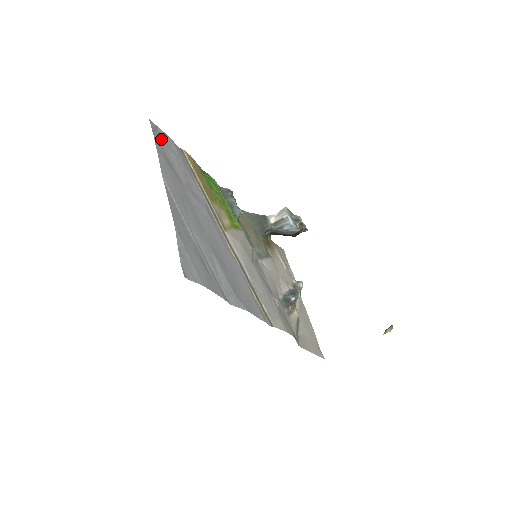
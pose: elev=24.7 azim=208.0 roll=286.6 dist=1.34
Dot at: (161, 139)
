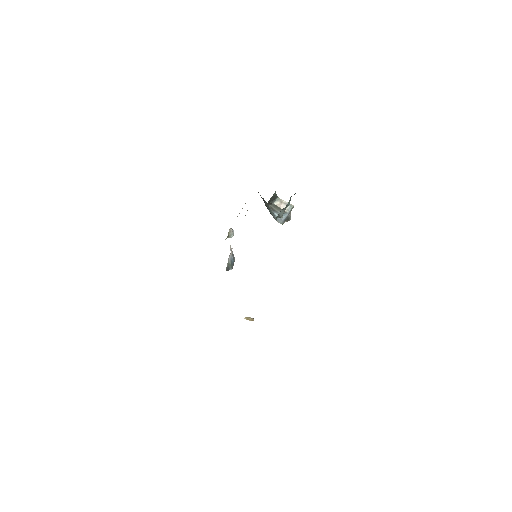
Dot at: occluded
